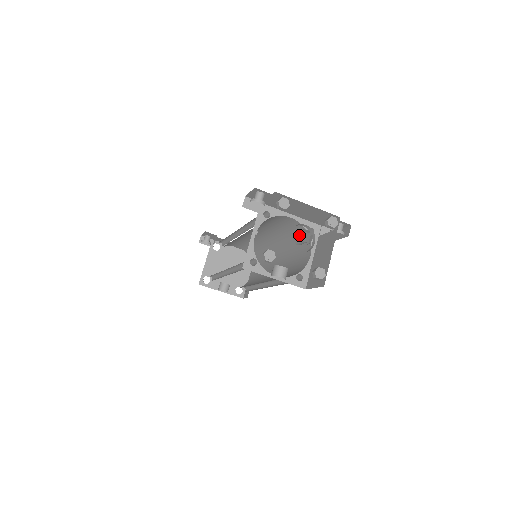
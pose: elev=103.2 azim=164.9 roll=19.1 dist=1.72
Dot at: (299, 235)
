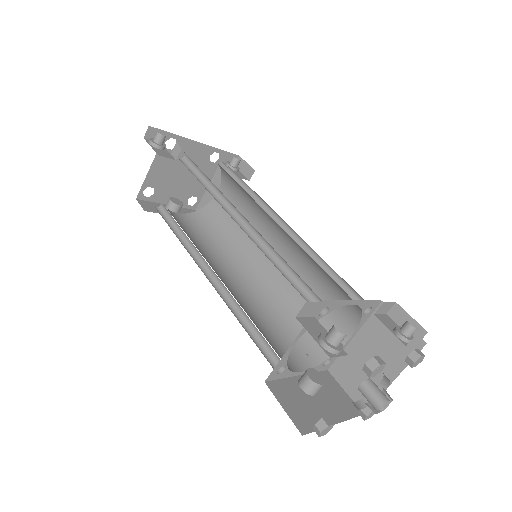
Dot at: (375, 403)
